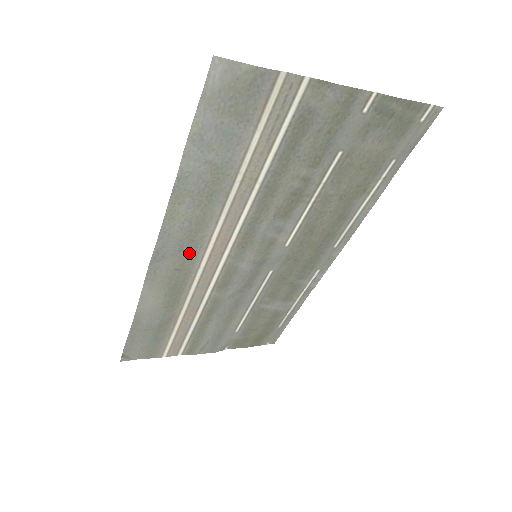
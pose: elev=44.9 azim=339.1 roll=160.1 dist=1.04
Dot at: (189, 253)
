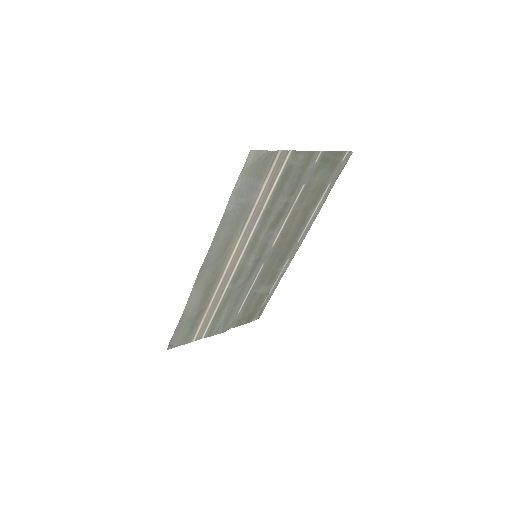
Dot at: (221, 261)
